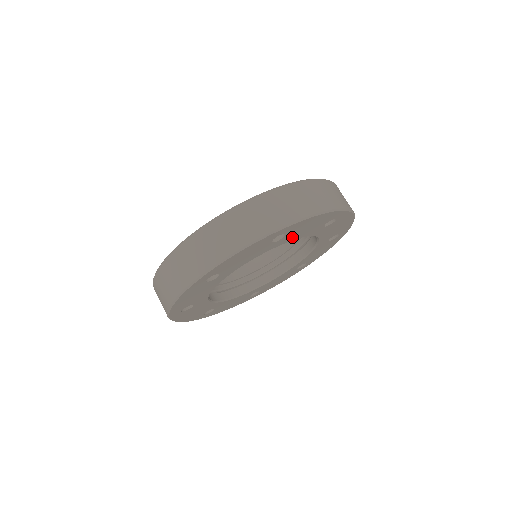
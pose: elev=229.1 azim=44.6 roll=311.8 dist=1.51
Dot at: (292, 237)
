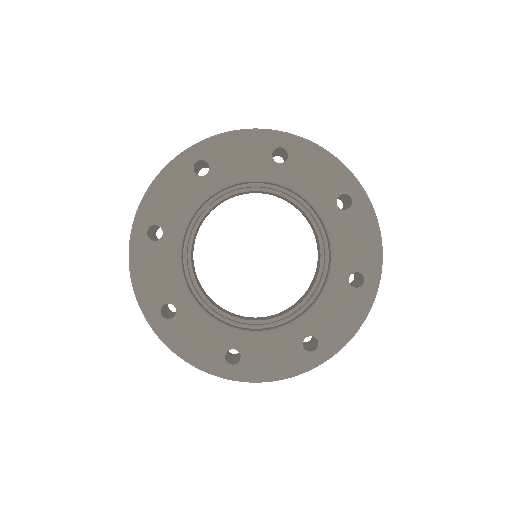
Dot at: (338, 230)
